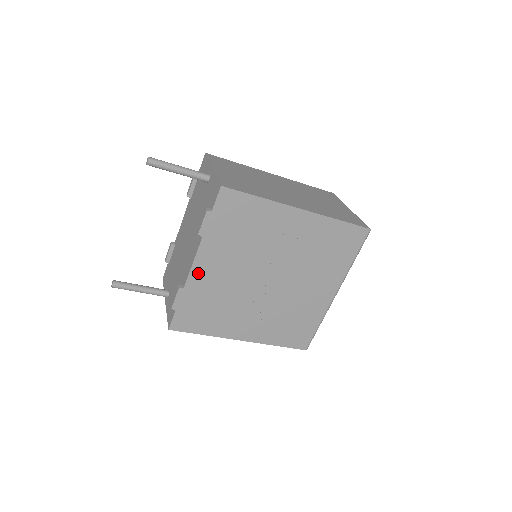
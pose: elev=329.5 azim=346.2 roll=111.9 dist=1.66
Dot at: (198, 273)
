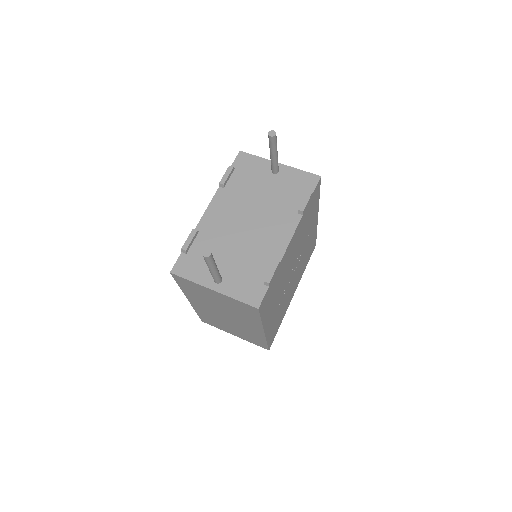
Dot at: (288, 250)
